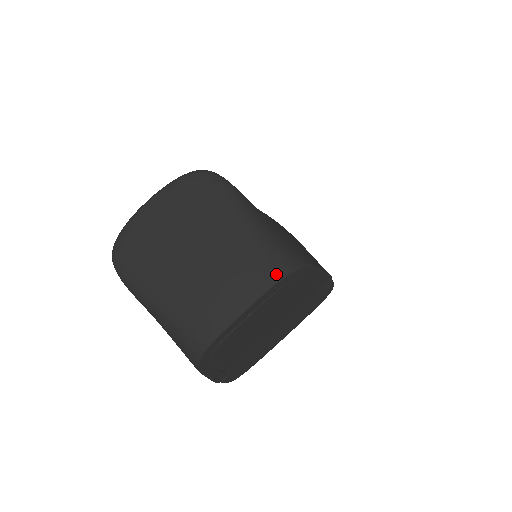
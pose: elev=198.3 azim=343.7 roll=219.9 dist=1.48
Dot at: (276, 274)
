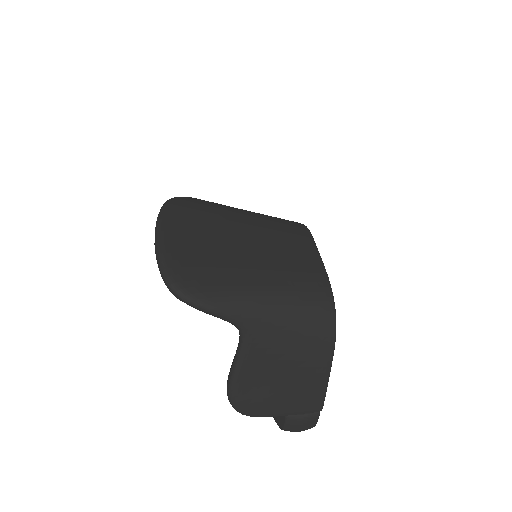
Dot at: (302, 226)
